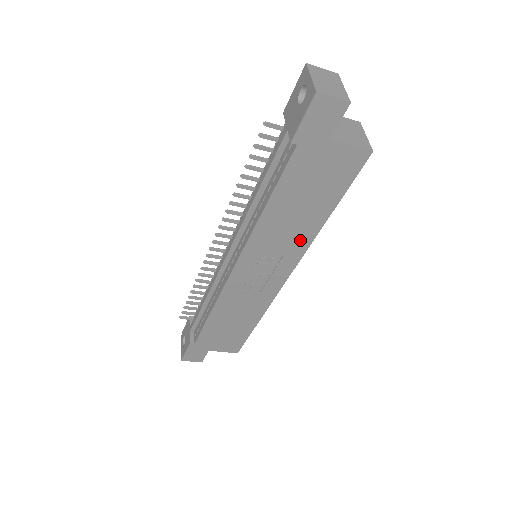
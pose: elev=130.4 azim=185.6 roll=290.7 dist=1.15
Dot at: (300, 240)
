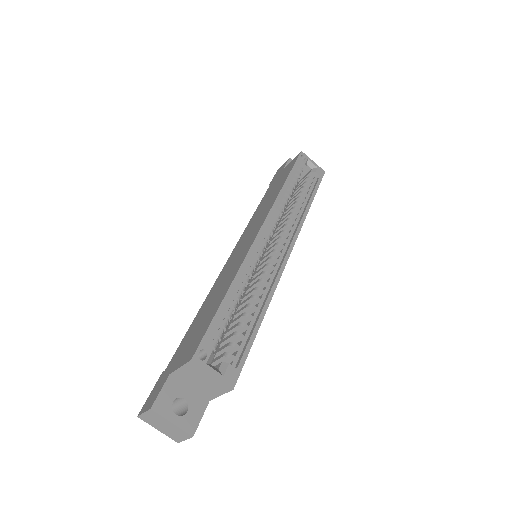
Dot at: occluded
